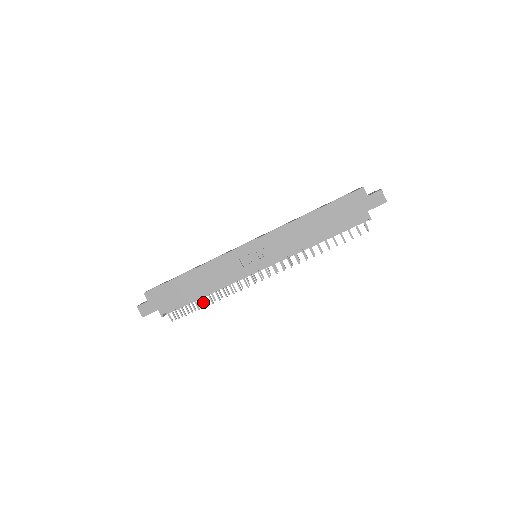
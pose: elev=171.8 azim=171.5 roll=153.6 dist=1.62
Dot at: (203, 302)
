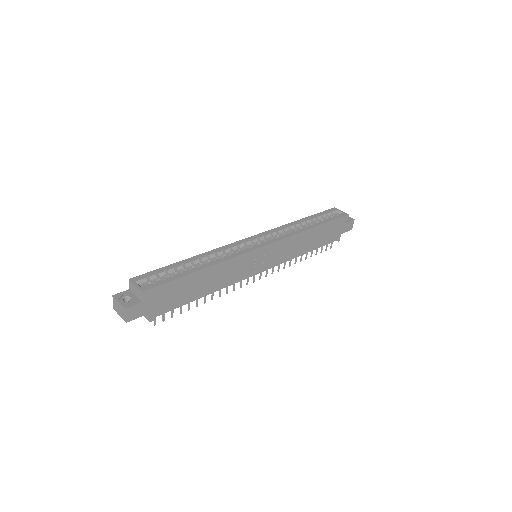
Dot at: (197, 302)
